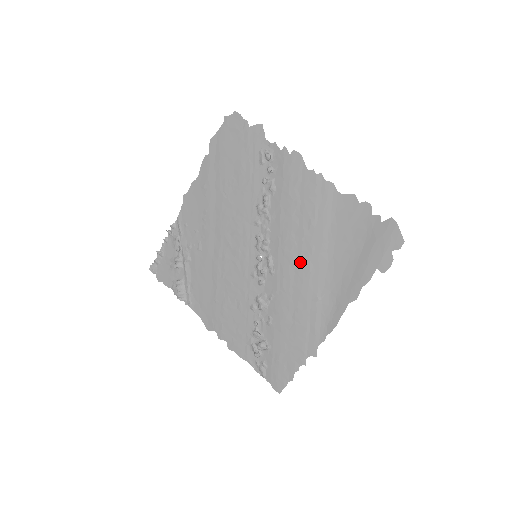
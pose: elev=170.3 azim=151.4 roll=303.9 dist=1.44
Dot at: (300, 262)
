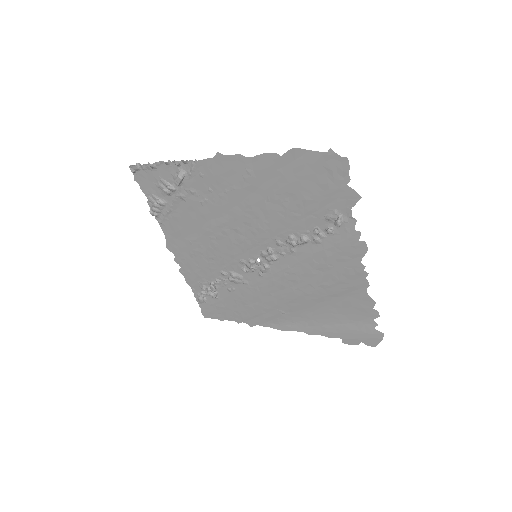
Dot at: (290, 291)
